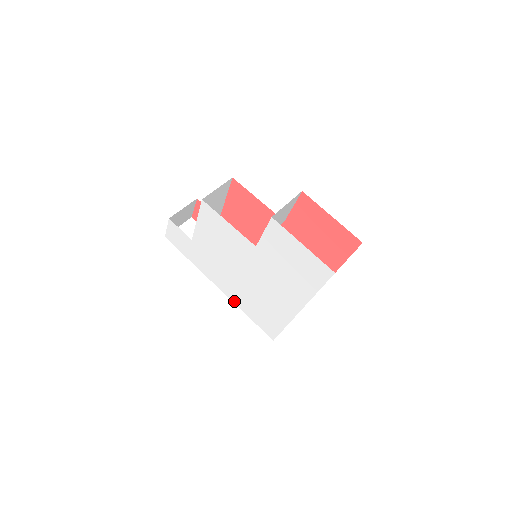
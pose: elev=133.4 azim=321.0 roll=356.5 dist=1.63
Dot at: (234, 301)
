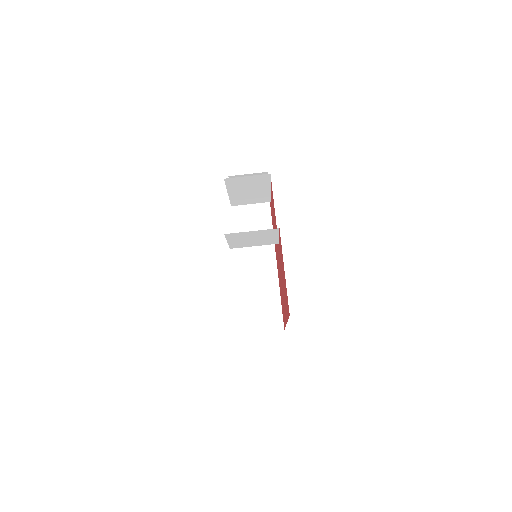
Dot at: (240, 279)
